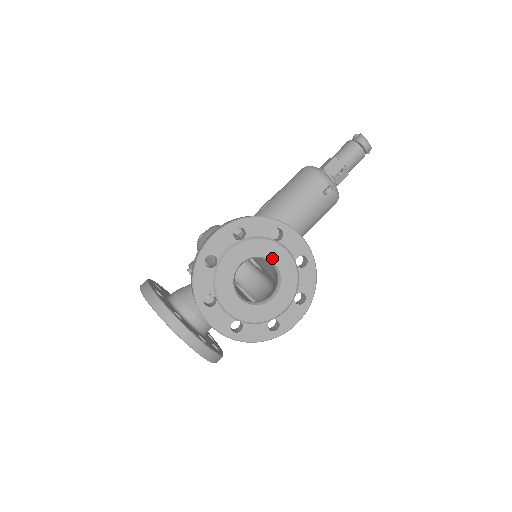
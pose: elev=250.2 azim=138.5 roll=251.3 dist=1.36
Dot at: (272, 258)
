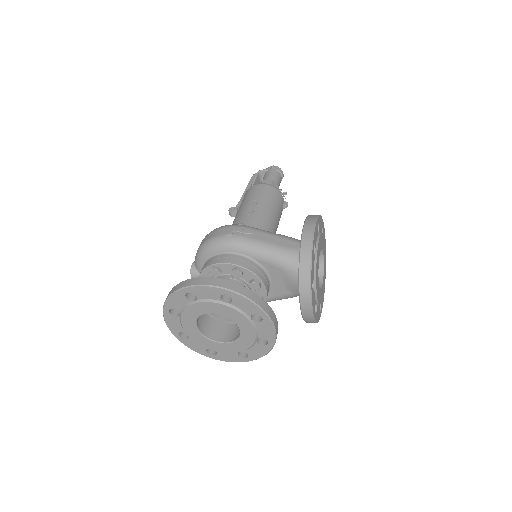
Dot at: (323, 250)
